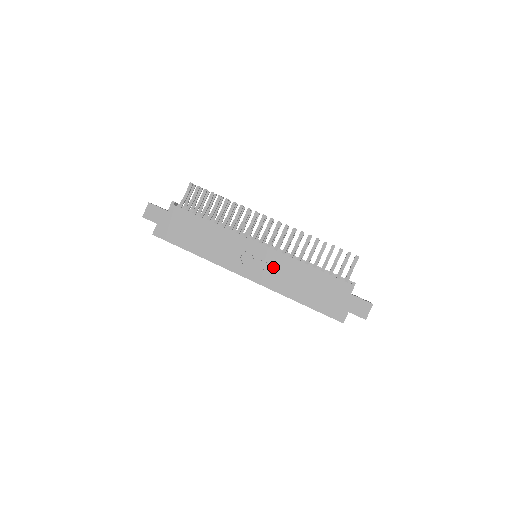
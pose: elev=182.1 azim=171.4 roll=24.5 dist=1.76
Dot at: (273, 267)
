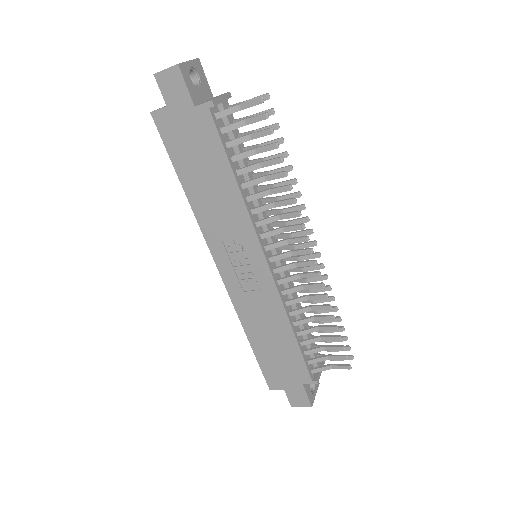
Dot at: (257, 294)
